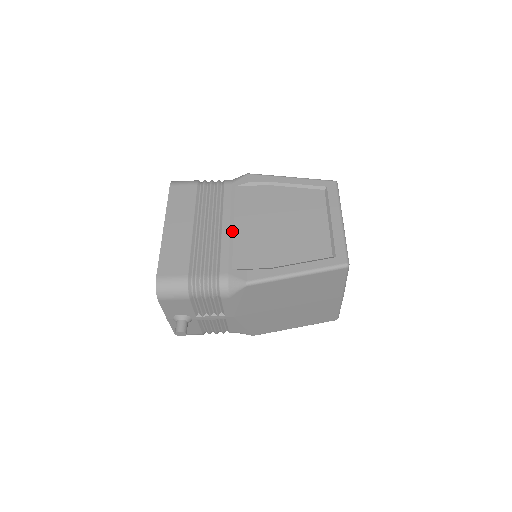
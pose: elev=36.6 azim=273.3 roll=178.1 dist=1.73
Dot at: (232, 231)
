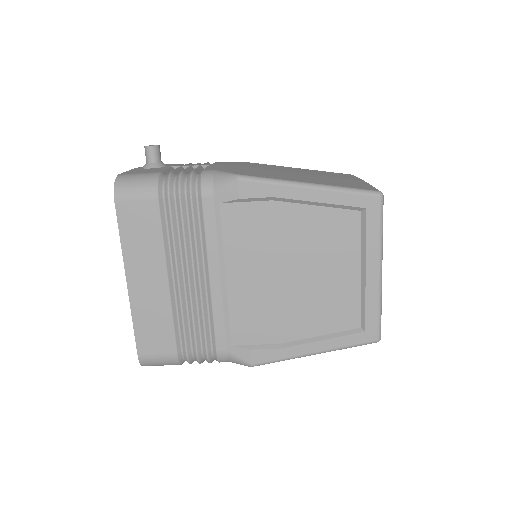
Dot at: (225, 288)
